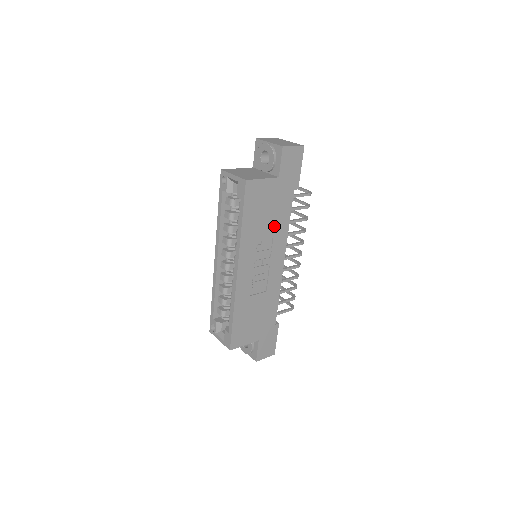
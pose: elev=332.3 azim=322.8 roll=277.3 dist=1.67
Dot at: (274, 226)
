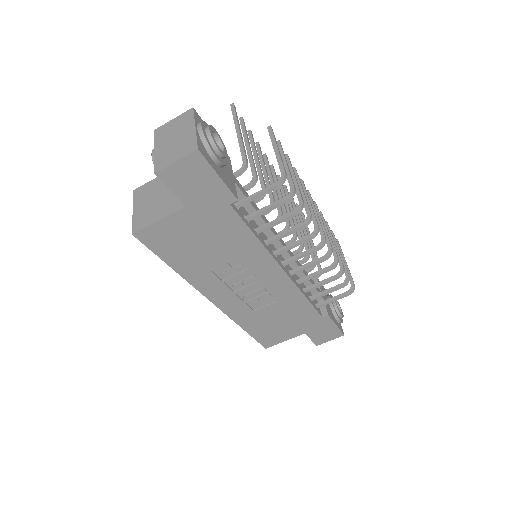
Dot at: (231, 250)
